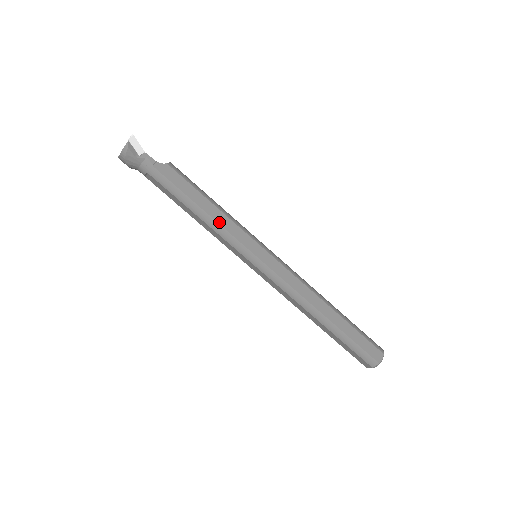
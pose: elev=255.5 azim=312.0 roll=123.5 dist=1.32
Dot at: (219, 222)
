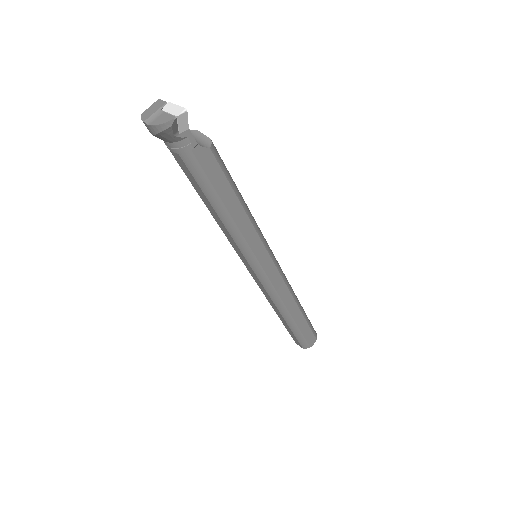
Dot at: (240, 228)
